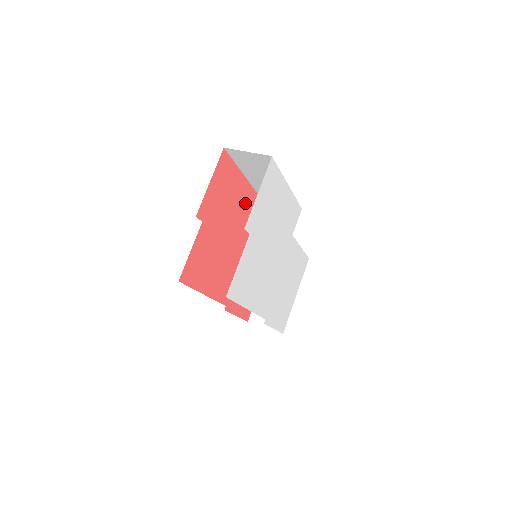
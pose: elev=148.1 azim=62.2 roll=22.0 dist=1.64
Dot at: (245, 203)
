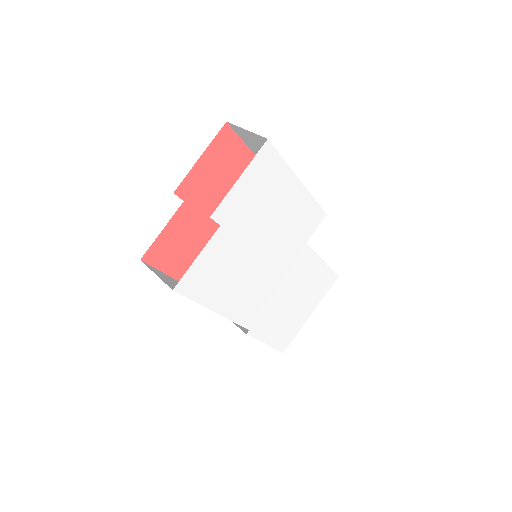
Dot at: occluded
